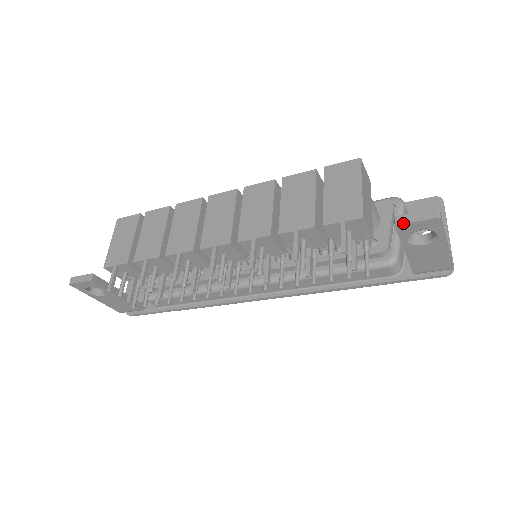
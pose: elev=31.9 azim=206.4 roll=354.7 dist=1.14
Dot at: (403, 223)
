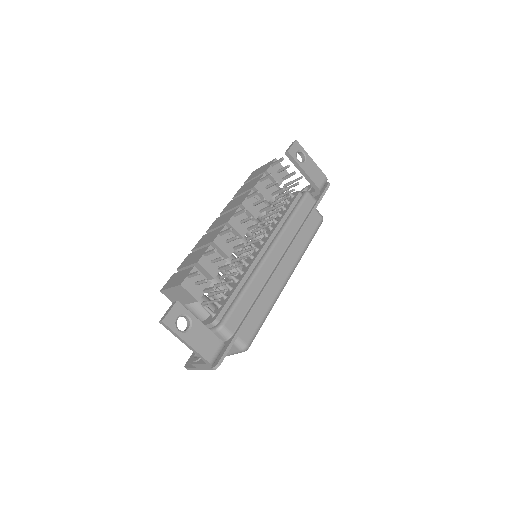
Dot at: (289, 149)
